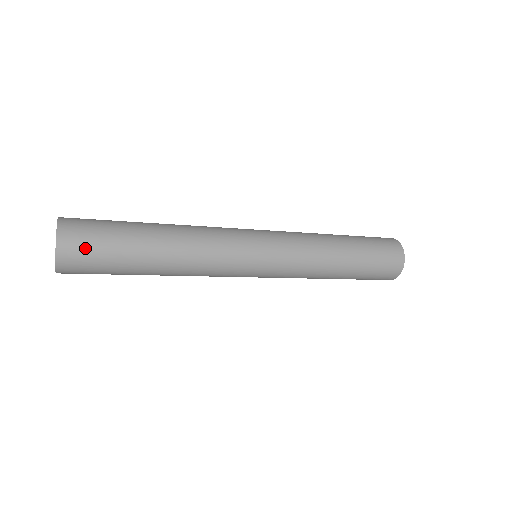
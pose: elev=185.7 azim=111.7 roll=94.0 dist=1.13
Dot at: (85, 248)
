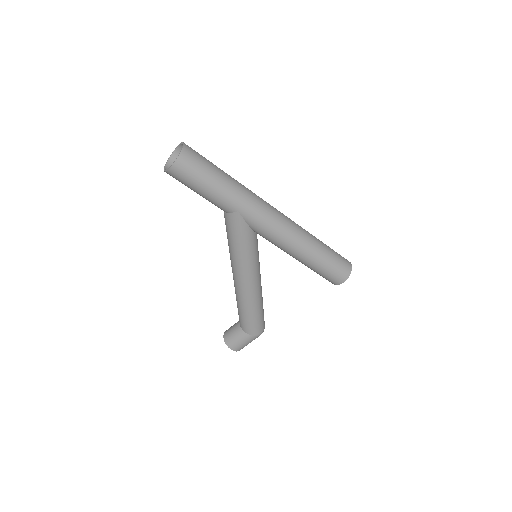
Dot at: (197, 155)
